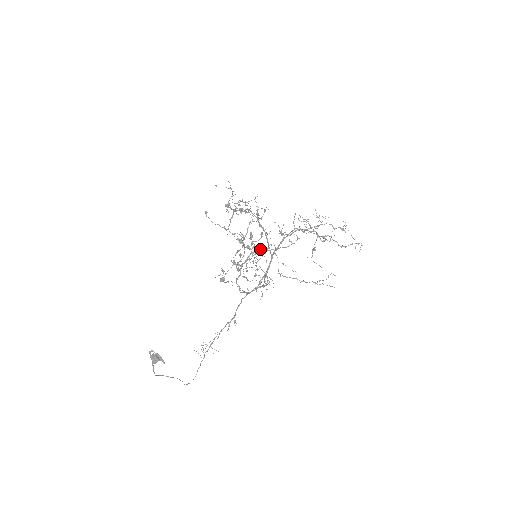
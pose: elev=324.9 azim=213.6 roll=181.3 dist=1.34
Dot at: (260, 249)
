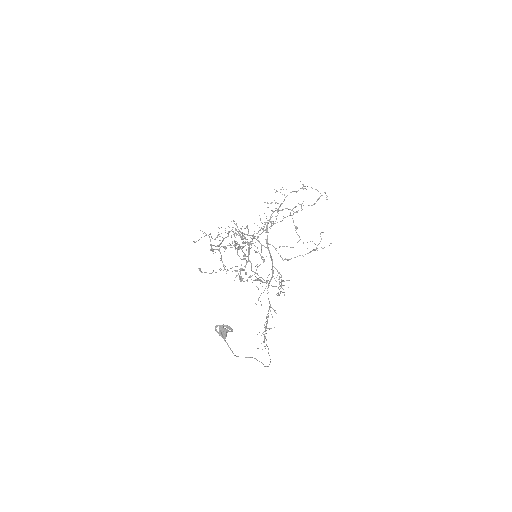
Dot at: (253, 236)
